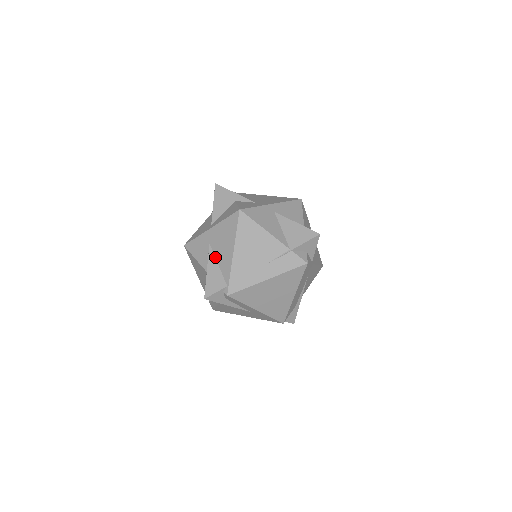
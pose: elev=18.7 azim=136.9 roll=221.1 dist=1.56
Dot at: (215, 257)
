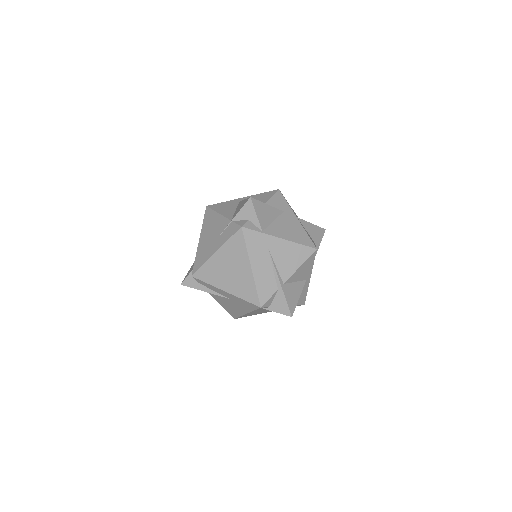
Dot at: occluded
